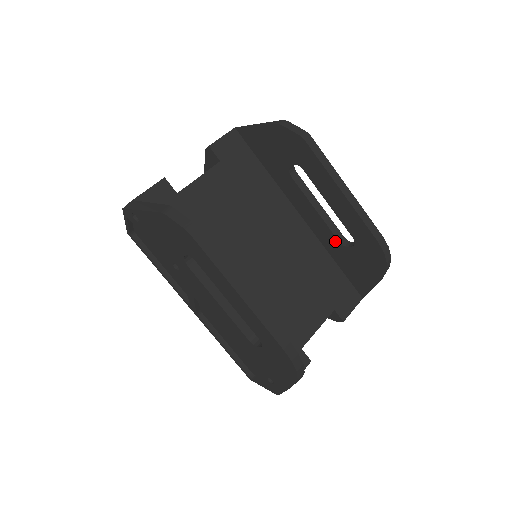
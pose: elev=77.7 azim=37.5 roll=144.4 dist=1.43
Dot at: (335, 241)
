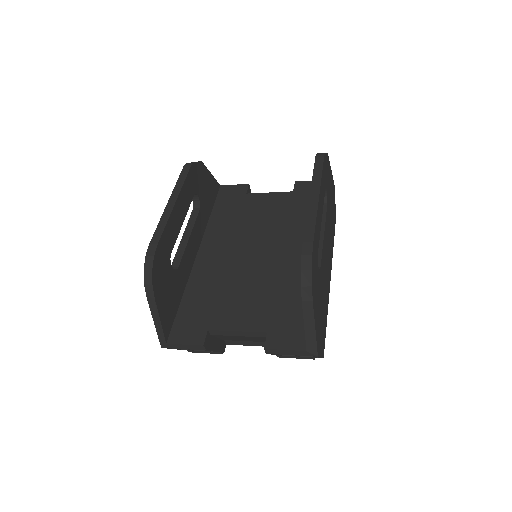
Dot at: occluded
